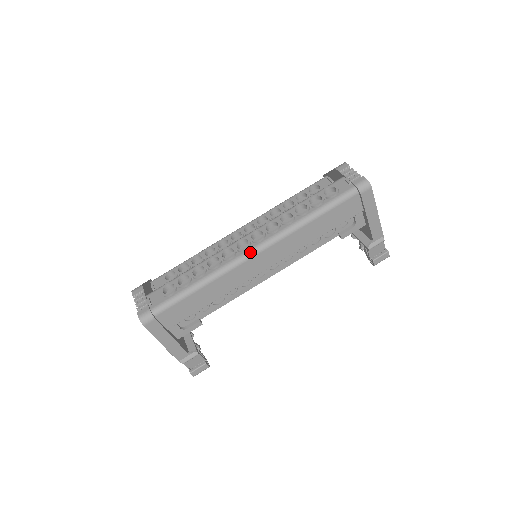
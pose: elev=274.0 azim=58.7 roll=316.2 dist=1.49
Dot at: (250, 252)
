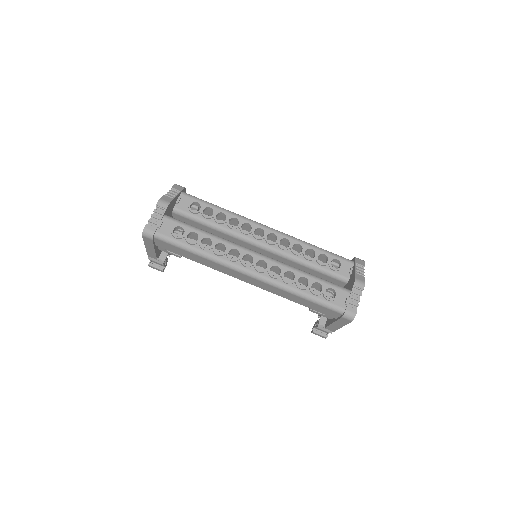
Dot at: (245, 271)
